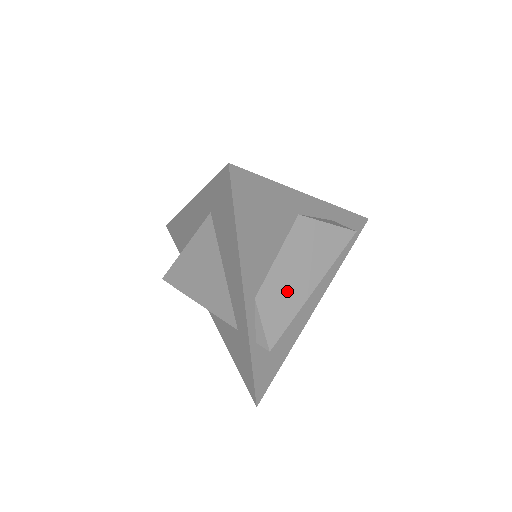
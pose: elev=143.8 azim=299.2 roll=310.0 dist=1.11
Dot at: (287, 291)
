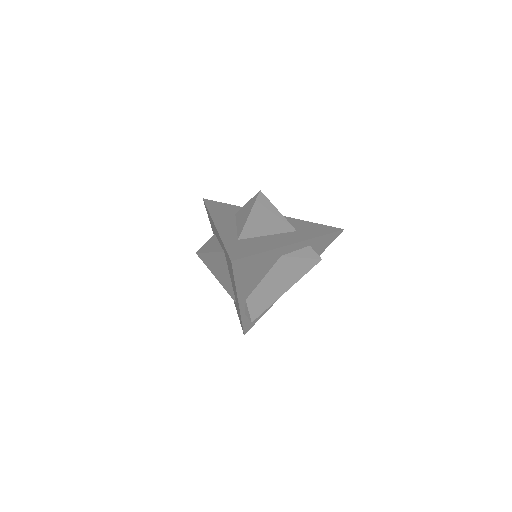
Dot at: (267, 295)
